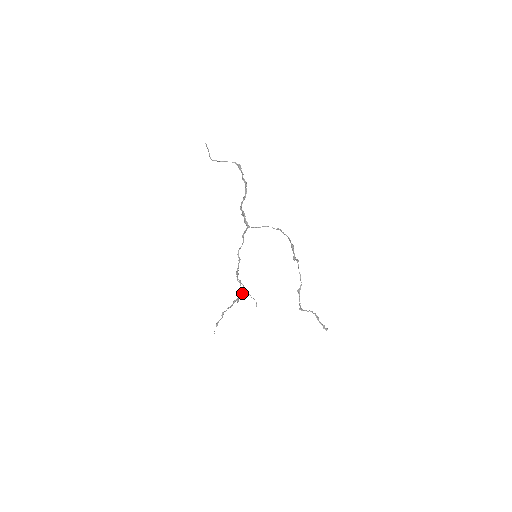
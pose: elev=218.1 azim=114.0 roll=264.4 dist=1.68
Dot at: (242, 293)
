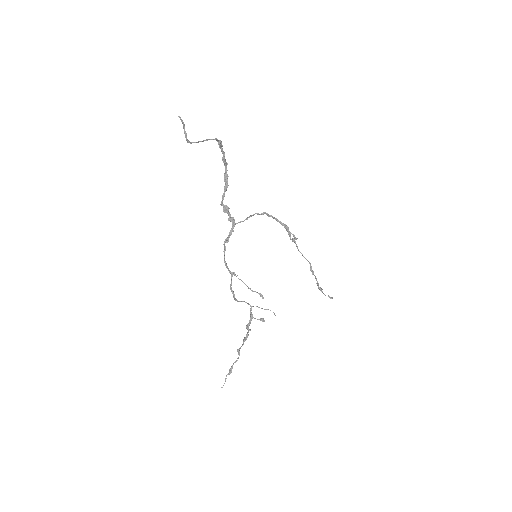
Dot at: occluded
